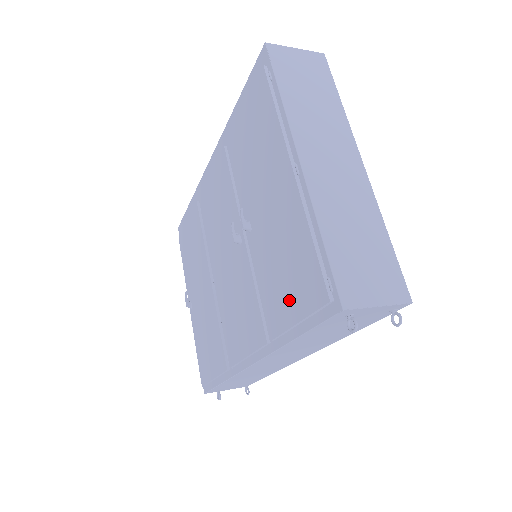
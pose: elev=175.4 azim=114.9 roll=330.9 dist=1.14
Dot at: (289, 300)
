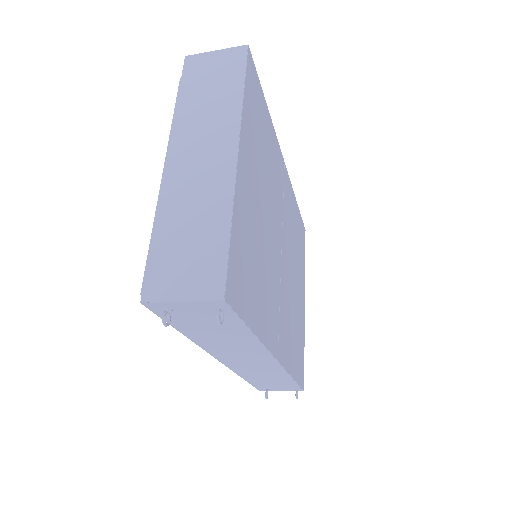
Dot at: occluded
